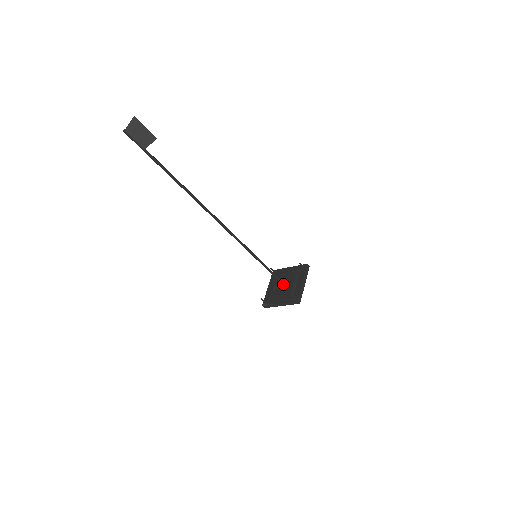
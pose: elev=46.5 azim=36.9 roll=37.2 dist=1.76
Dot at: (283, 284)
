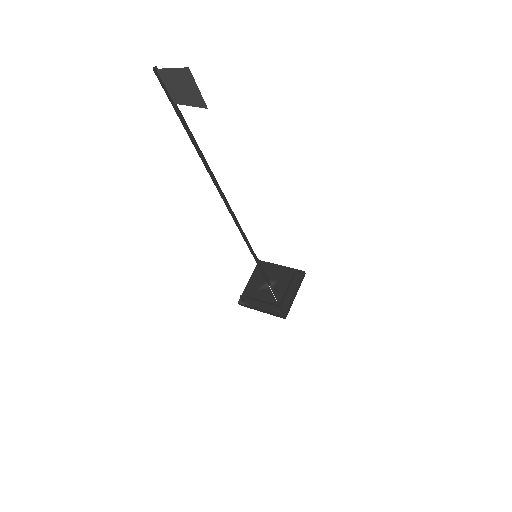
Dot at: (271, 287)
